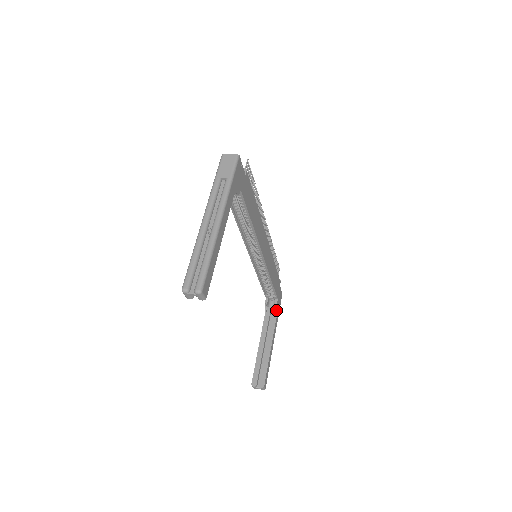
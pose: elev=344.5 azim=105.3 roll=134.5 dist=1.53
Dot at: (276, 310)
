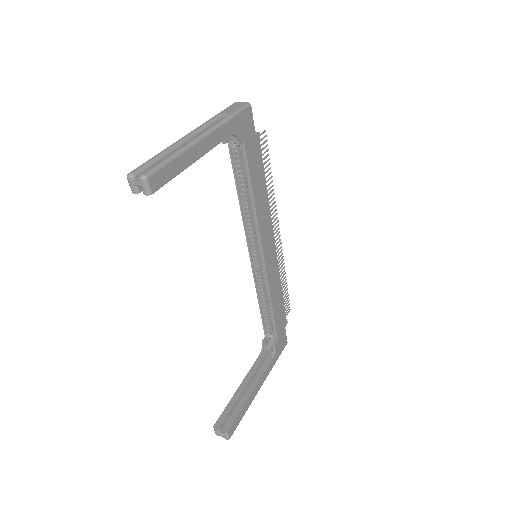
Dot at: (273, 353)
